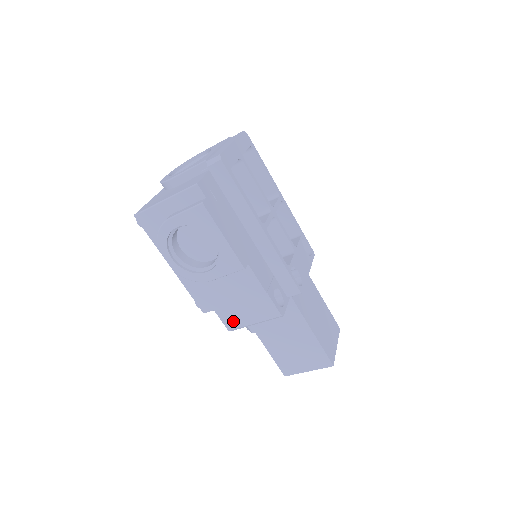
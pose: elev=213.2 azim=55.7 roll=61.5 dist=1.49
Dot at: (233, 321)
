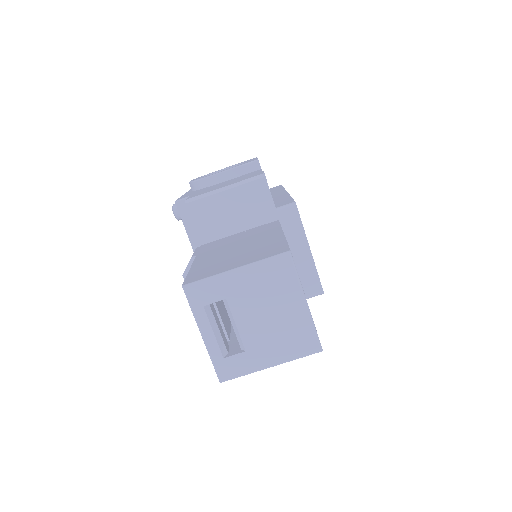
Dot at: occluded
